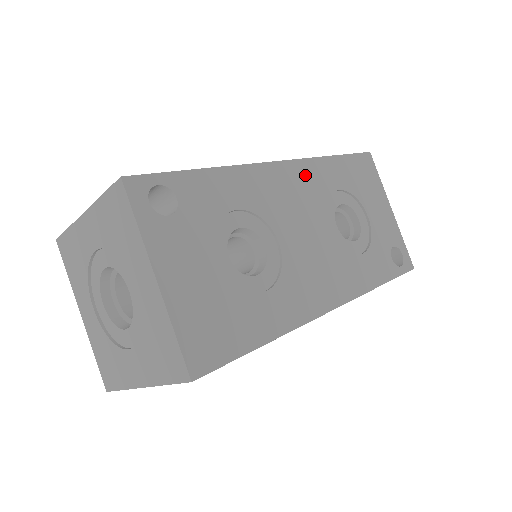
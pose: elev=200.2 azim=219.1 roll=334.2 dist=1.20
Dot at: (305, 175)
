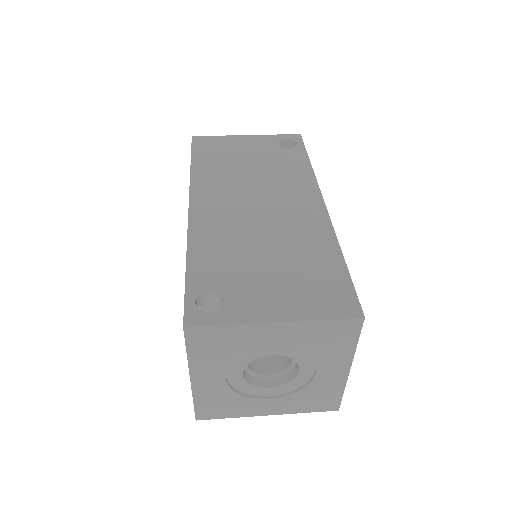
Dot at: occluded
